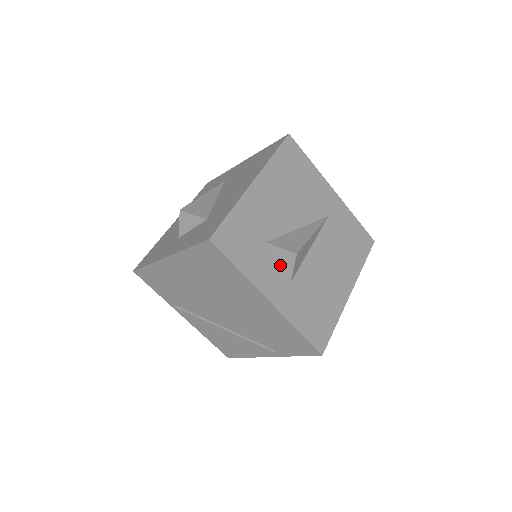
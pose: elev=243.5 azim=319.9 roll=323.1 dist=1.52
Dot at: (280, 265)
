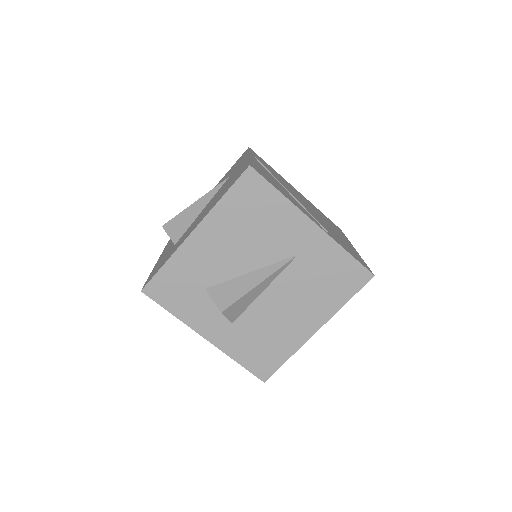
Dot at: occluded
